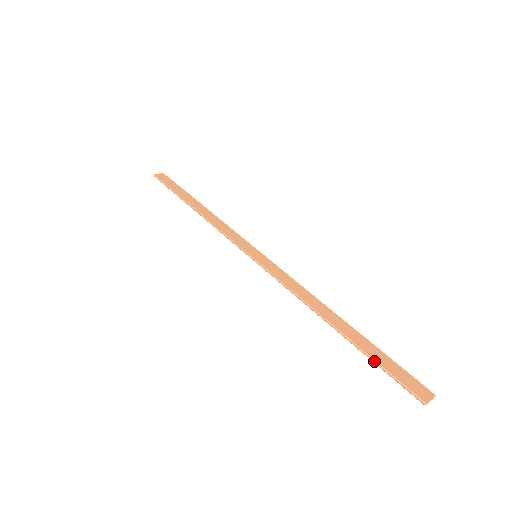
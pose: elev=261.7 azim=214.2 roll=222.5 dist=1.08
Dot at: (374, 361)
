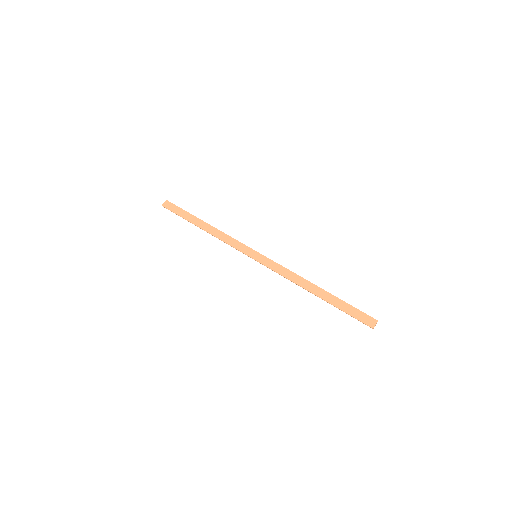
Dot at: occluded
